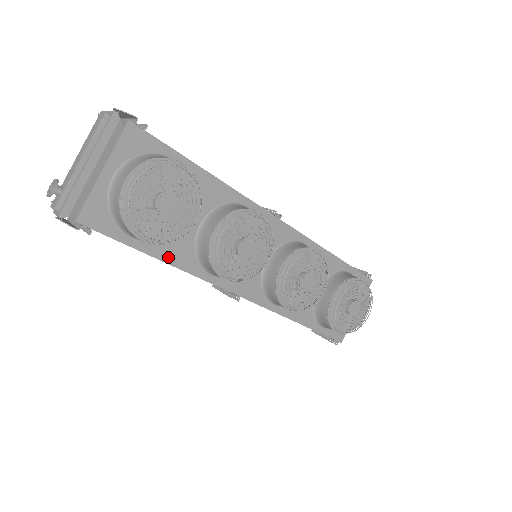
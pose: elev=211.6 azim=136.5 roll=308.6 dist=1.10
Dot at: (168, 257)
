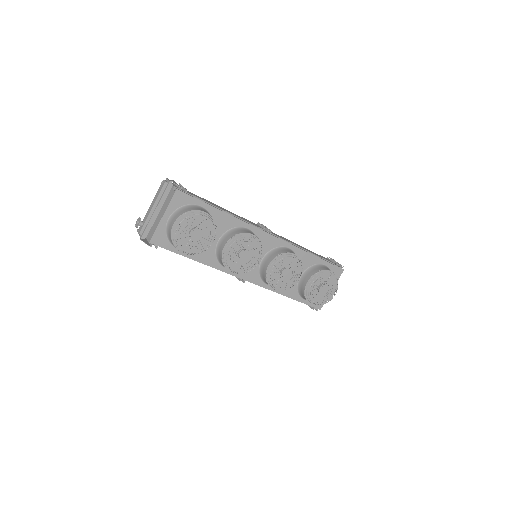
Dot at: (200, 259)
